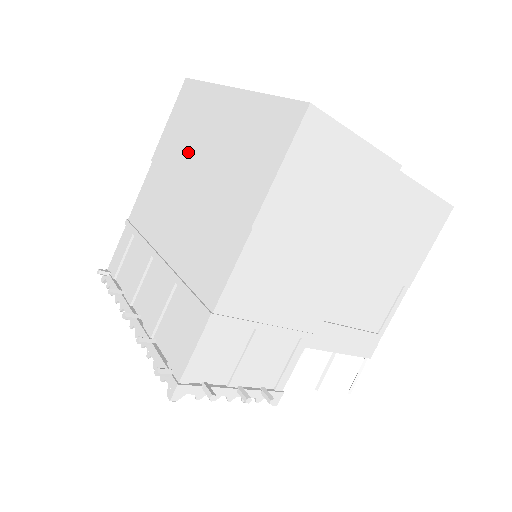
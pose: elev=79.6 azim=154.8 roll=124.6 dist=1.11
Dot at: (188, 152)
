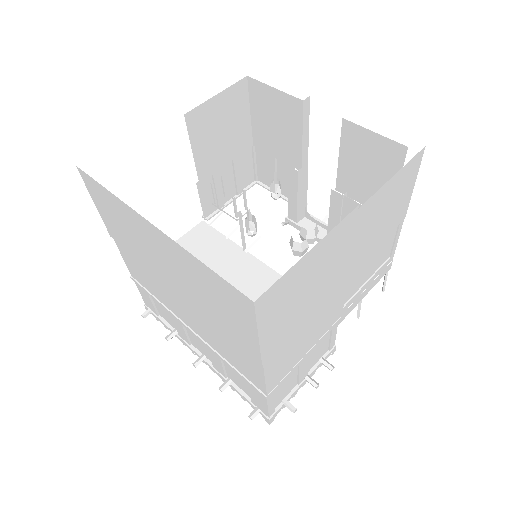
Dot at: (148, 257)
